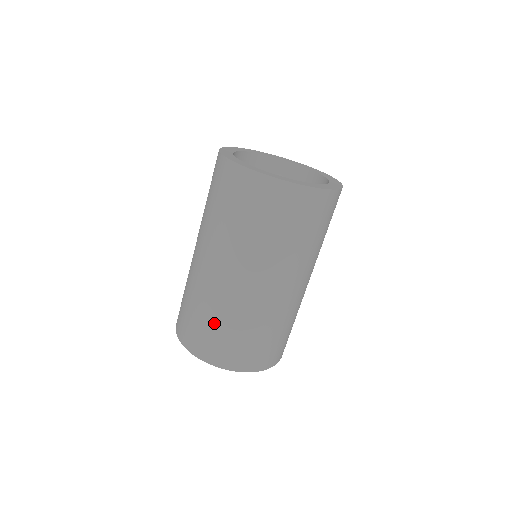
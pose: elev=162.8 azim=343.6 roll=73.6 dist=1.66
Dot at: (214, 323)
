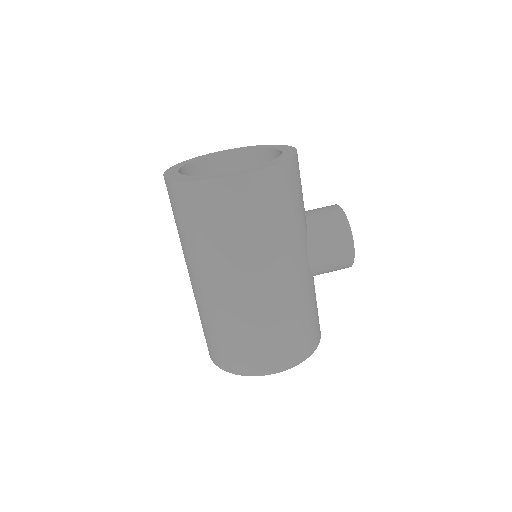
Dot at: occluded
